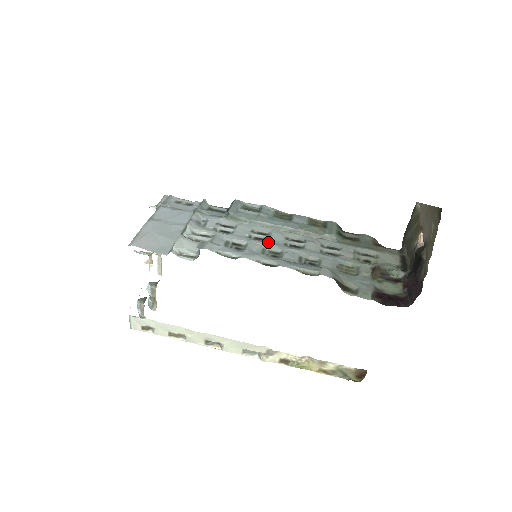
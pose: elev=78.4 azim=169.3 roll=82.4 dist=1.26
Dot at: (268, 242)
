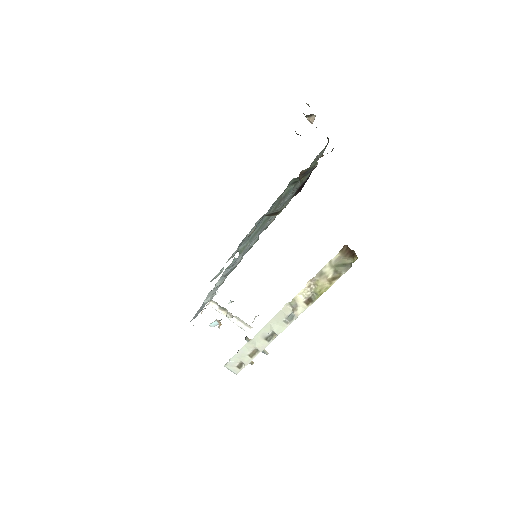
Dot at: occluded
